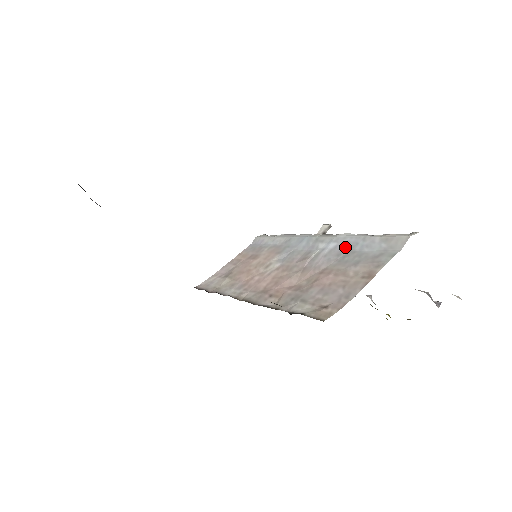
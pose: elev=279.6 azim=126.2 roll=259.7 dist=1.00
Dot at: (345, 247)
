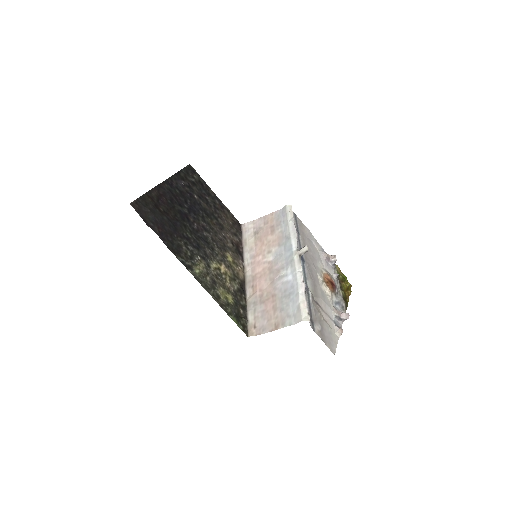
Dot at: (290, 288)
